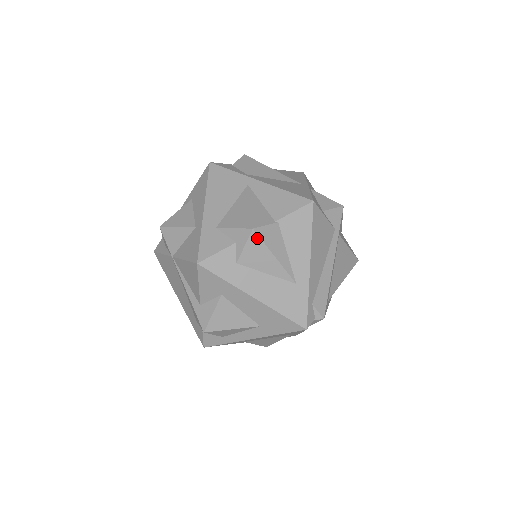
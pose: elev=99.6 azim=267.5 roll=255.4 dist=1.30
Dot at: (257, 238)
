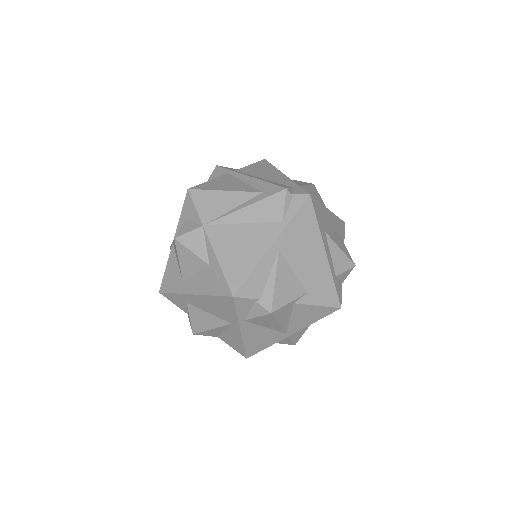
Dot at: occluded
